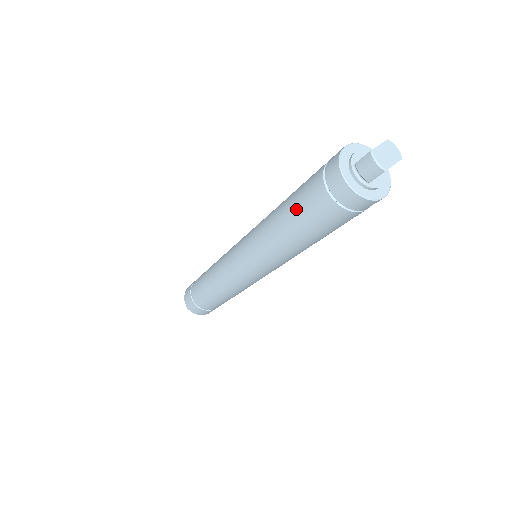
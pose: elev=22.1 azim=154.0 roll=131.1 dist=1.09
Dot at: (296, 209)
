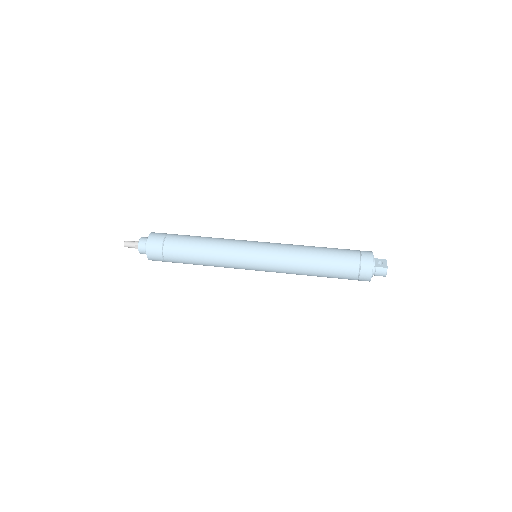
Dot at: (332, 266)
